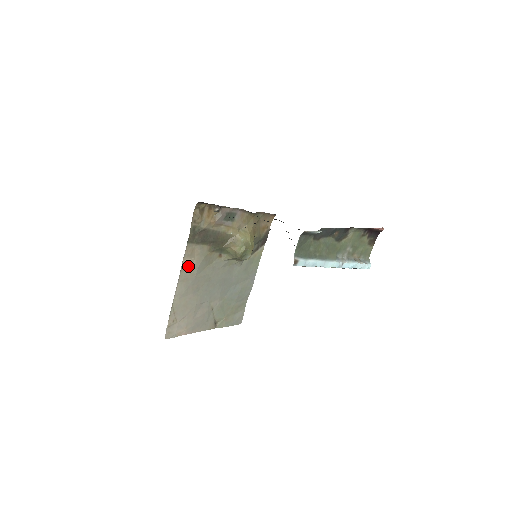
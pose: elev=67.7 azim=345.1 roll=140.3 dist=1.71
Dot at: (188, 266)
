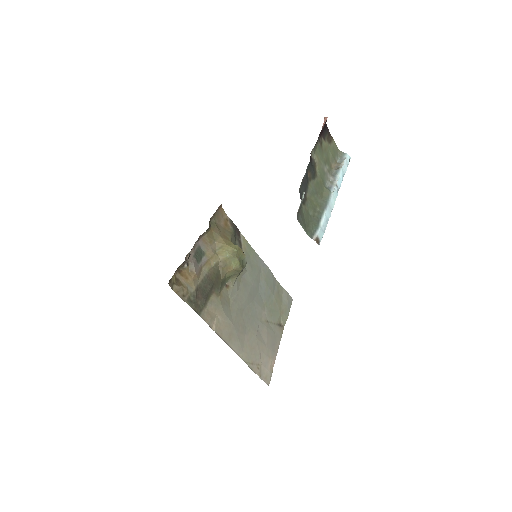
Dot at: (220, 326)
